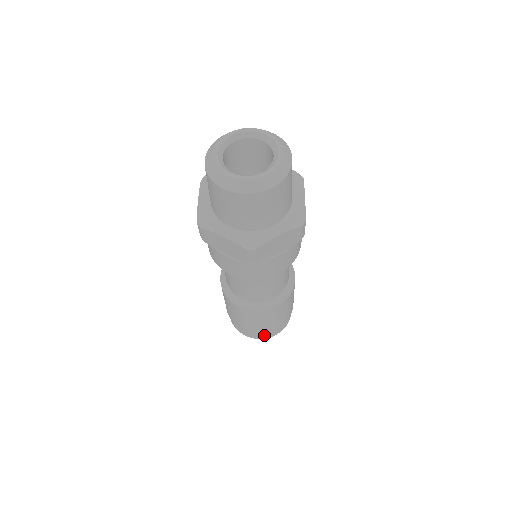
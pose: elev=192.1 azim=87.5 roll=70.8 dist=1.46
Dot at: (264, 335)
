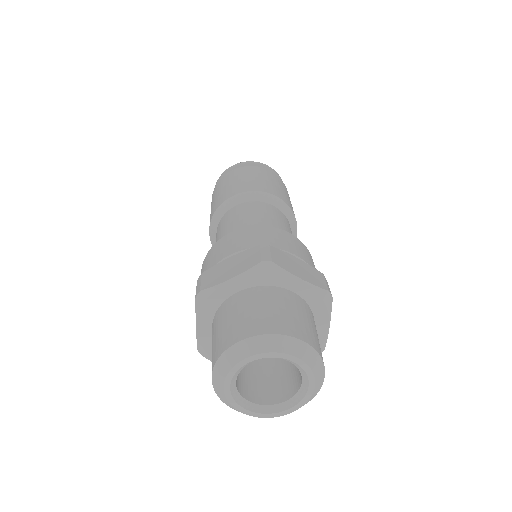
Dot at: occluded
